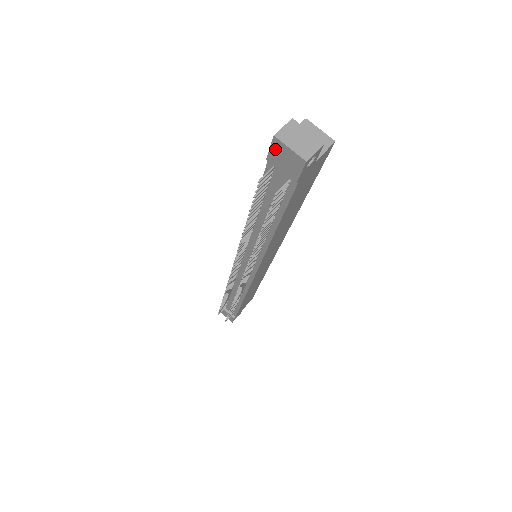
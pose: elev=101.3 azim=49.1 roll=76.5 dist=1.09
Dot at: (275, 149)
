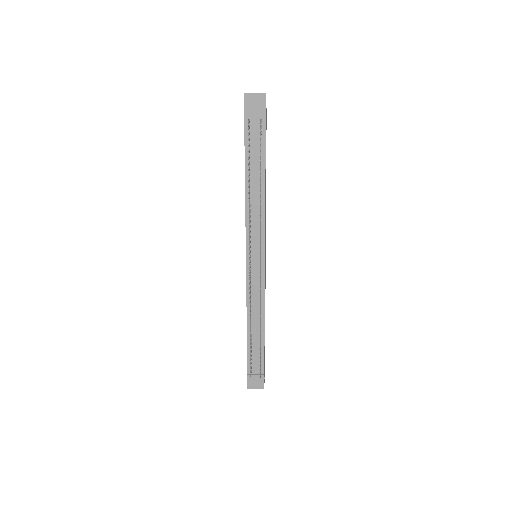
Dot at: (247, 103)
